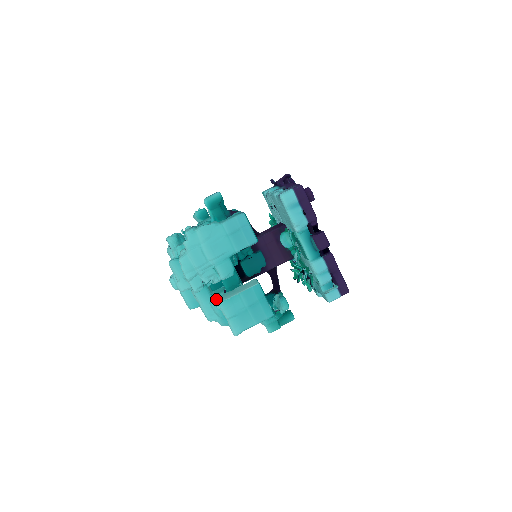
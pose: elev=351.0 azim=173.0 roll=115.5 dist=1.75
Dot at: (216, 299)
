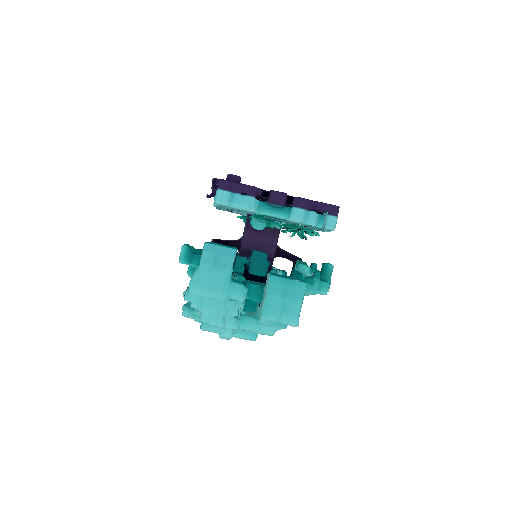
Dot at: occluded
